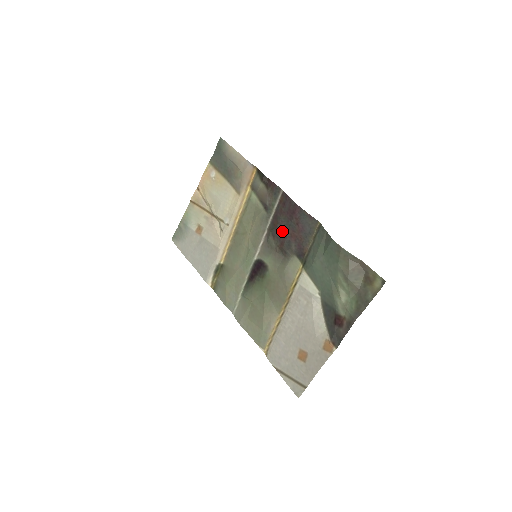
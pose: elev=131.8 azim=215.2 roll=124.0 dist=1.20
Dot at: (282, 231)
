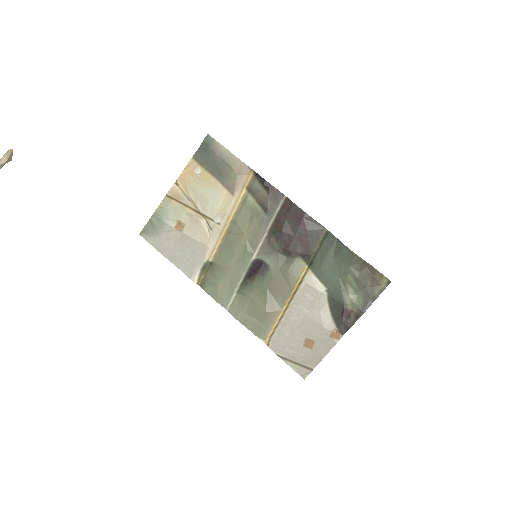
Dot at: (288, 235)
